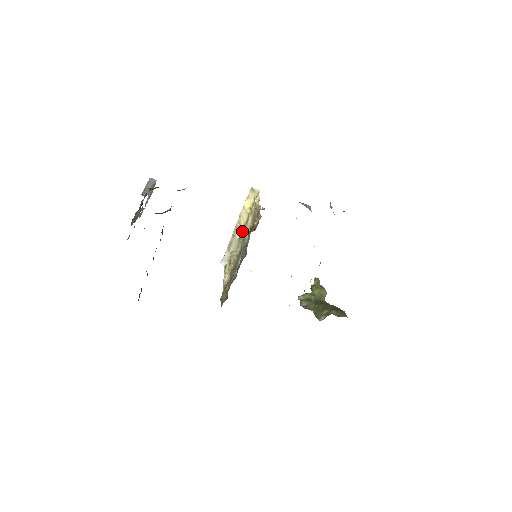
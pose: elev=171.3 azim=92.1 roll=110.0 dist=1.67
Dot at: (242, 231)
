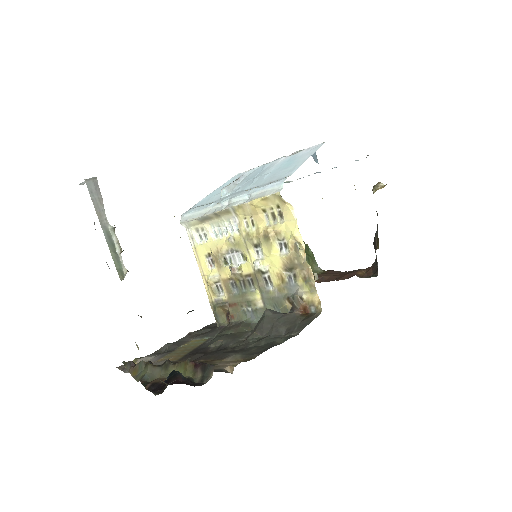
Dot at: (246, 237)
